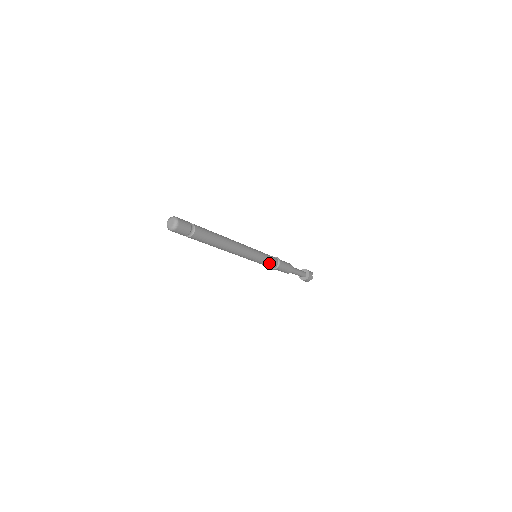
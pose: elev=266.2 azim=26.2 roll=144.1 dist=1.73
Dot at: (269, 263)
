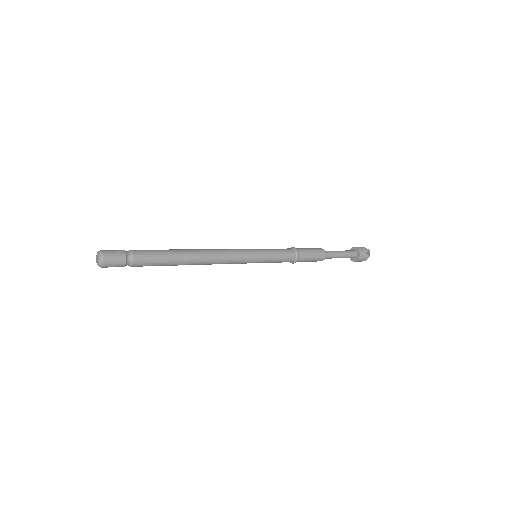
Dot at: (279, 253)
